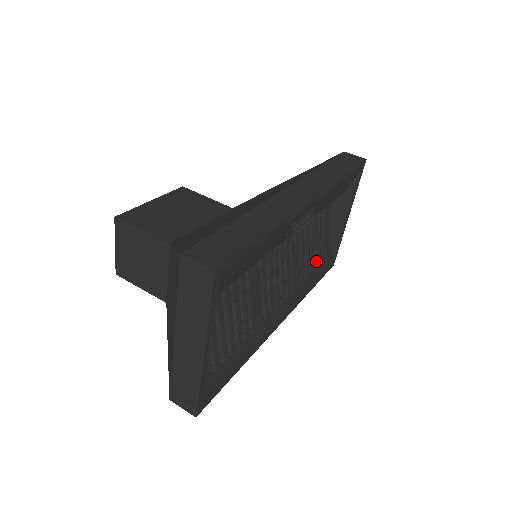
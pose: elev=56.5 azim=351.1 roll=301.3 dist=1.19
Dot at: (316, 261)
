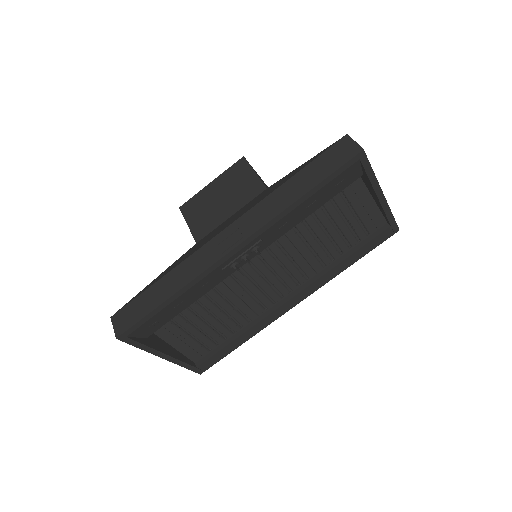
Dot at: (351, 240)
